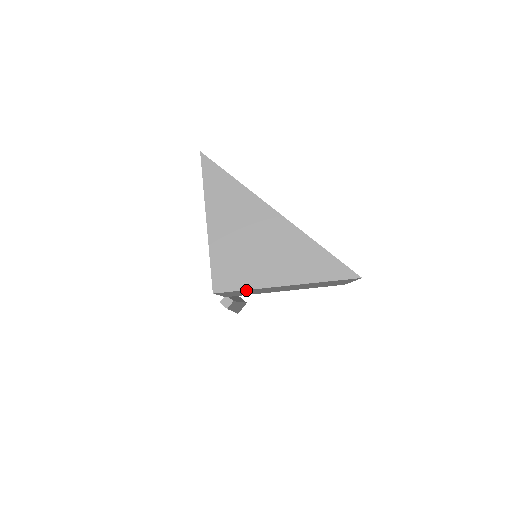
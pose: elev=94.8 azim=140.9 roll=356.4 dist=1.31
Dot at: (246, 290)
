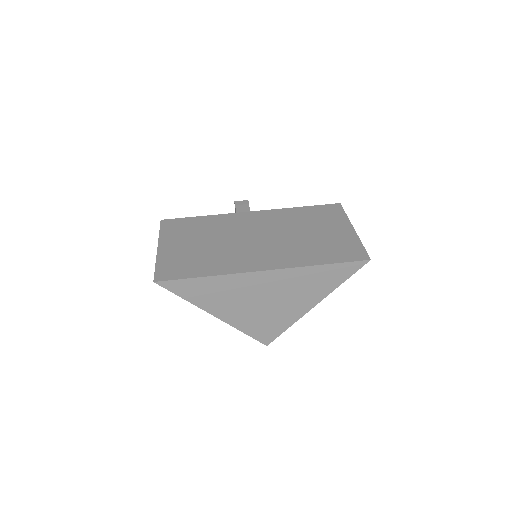
Dot at: occluded
